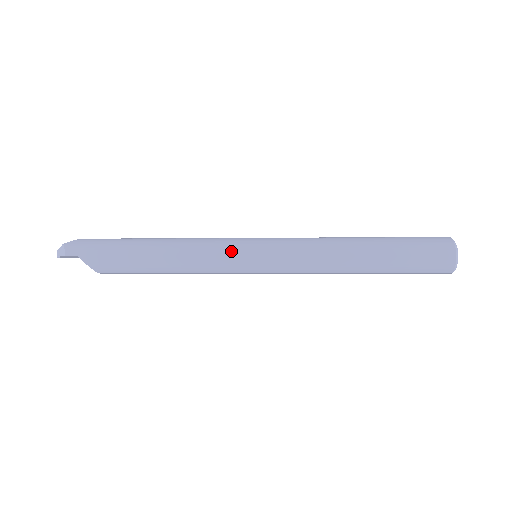
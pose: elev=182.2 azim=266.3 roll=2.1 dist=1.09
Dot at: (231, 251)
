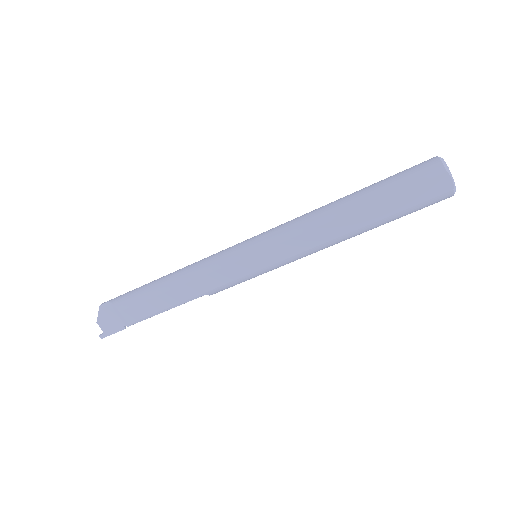
Dot at: (228, 248)
